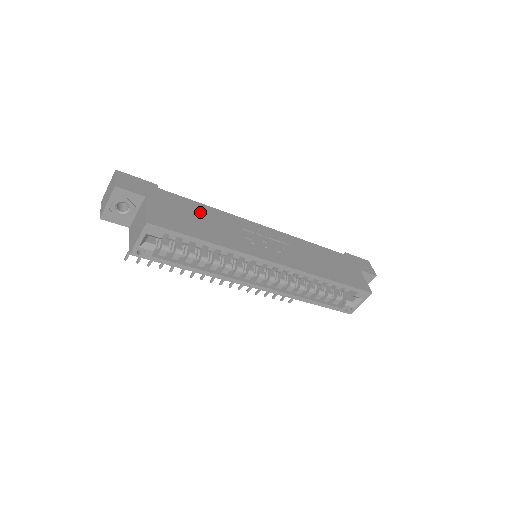
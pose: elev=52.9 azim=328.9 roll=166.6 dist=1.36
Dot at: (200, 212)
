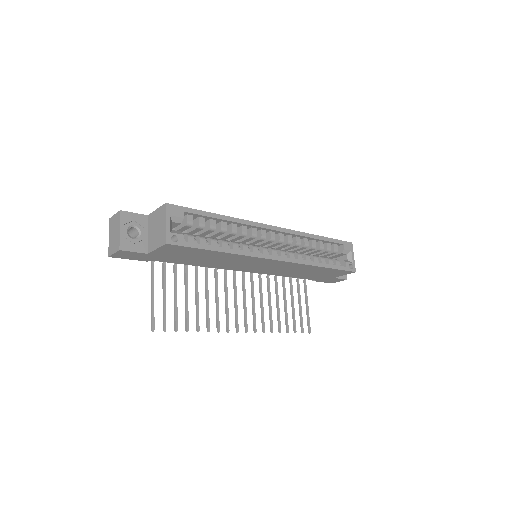
Dot at: occluded
